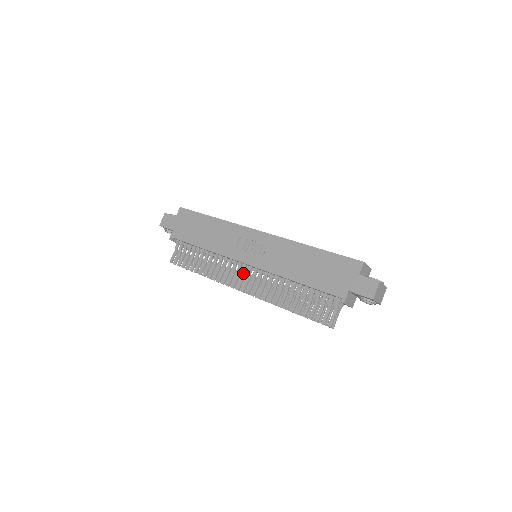
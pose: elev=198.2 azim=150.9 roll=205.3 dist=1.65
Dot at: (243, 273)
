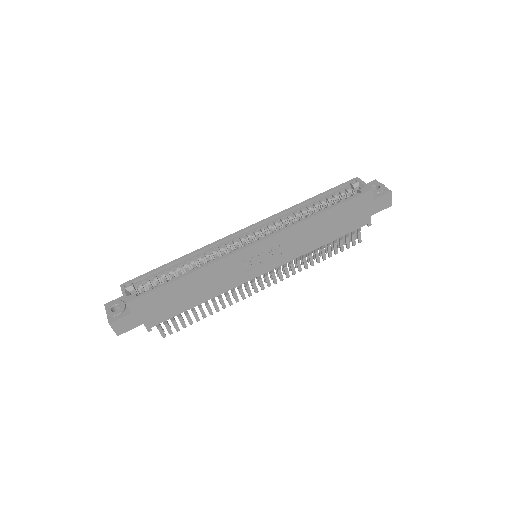
Dot at: (259, 277)
